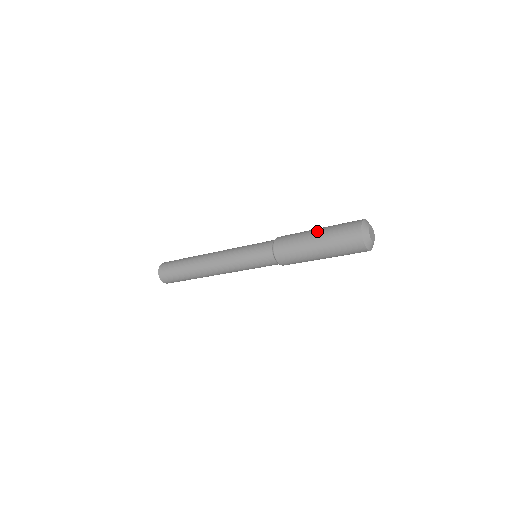
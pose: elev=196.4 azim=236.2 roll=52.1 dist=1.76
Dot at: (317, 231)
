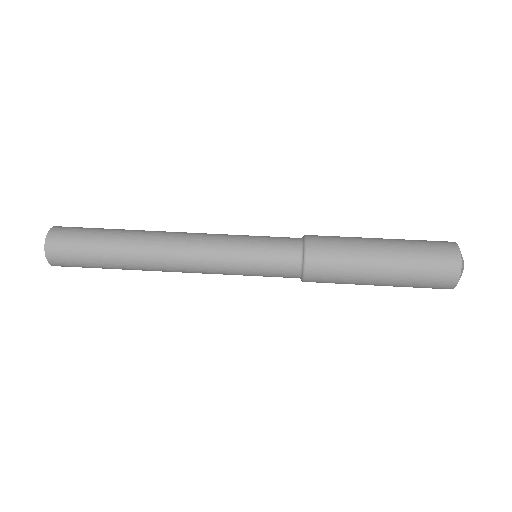
Dot at: (386, 263)
